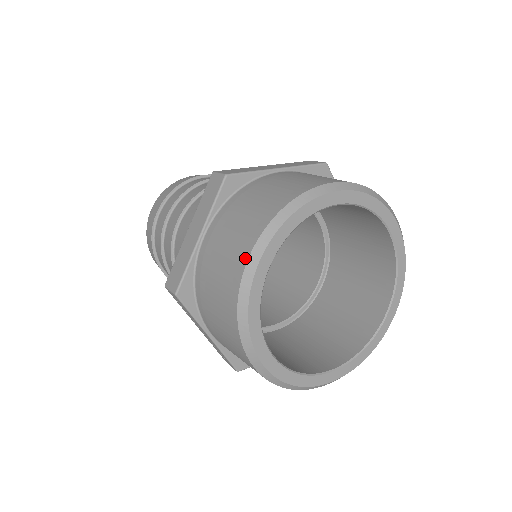
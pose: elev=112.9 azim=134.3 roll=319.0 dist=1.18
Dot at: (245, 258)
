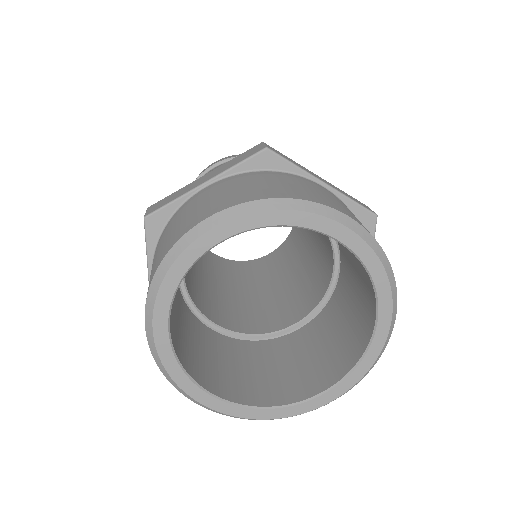
Dot at: (145, 325)
